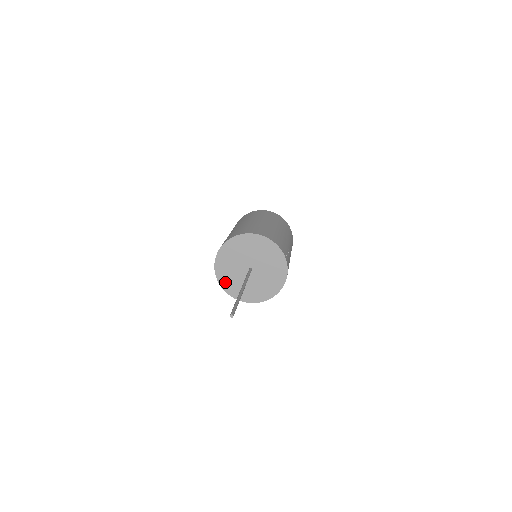
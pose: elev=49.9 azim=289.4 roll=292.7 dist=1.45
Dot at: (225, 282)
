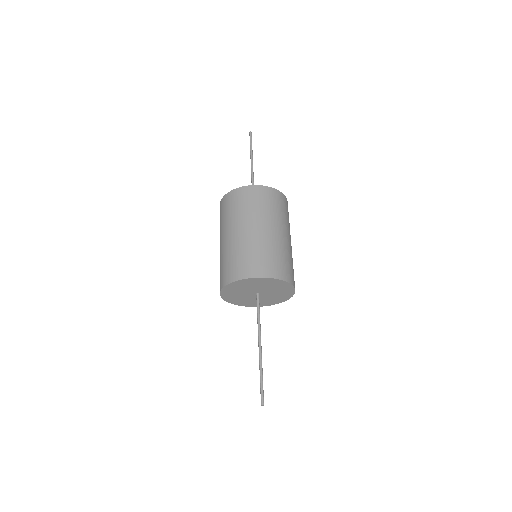
Dot at: (227, 296)
